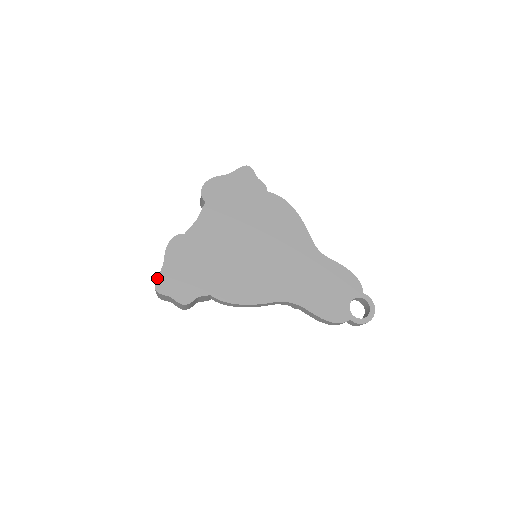
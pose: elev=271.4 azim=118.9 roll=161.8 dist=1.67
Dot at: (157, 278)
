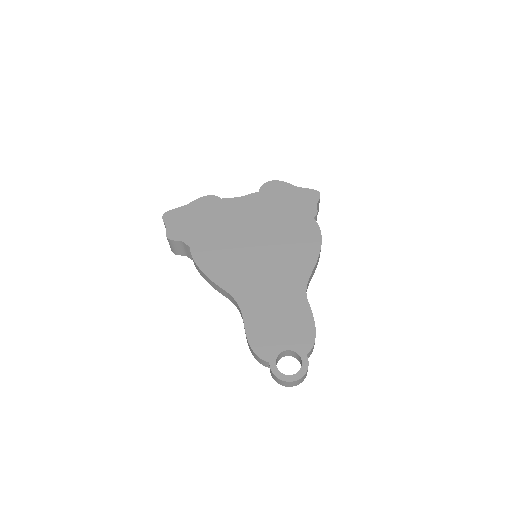
Dot at: (173, 209)
